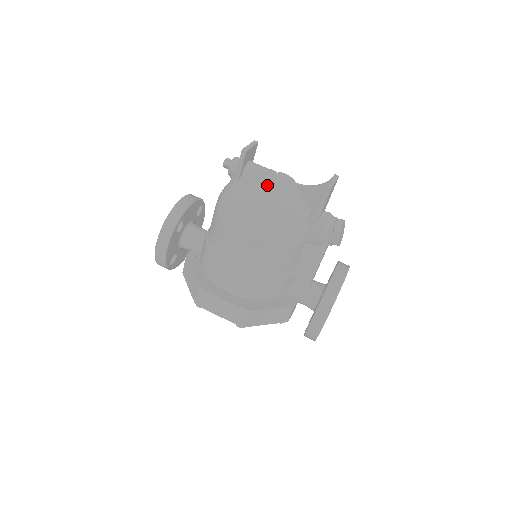
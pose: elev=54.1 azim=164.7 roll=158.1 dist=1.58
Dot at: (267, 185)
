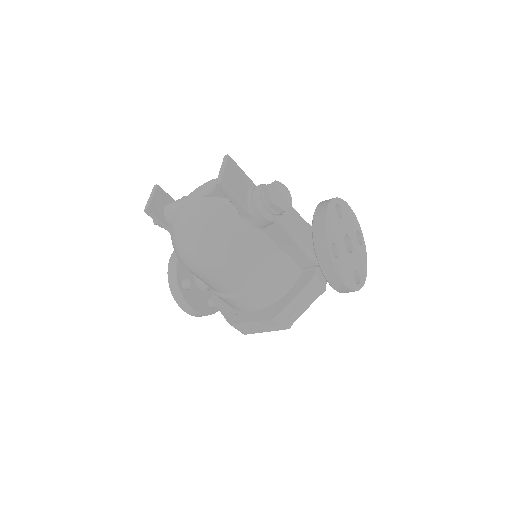
Dot at: (184, 221)
